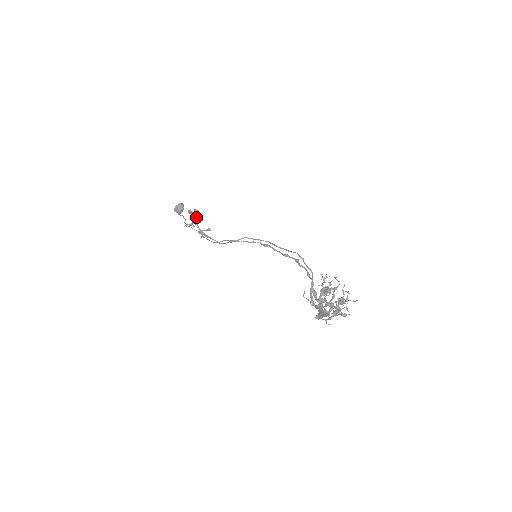
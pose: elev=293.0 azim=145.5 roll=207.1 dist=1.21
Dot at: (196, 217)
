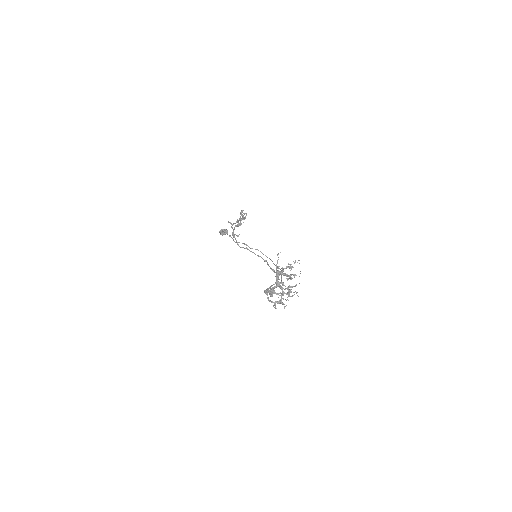
Dot at: (240, 221)
